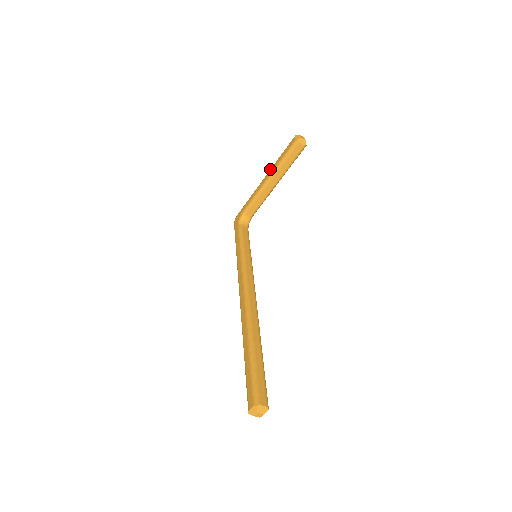
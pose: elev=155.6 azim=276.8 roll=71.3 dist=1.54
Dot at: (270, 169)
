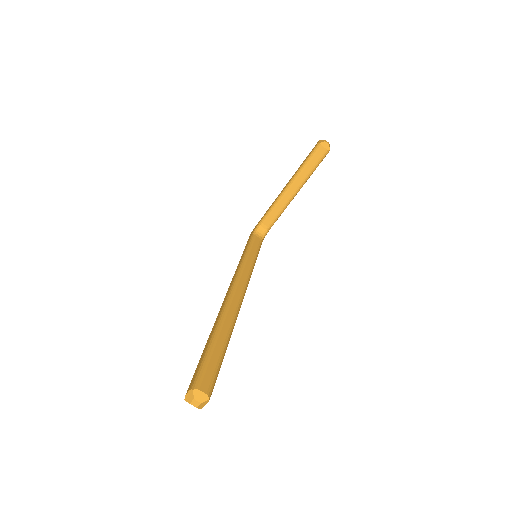
Dot at: occluded
